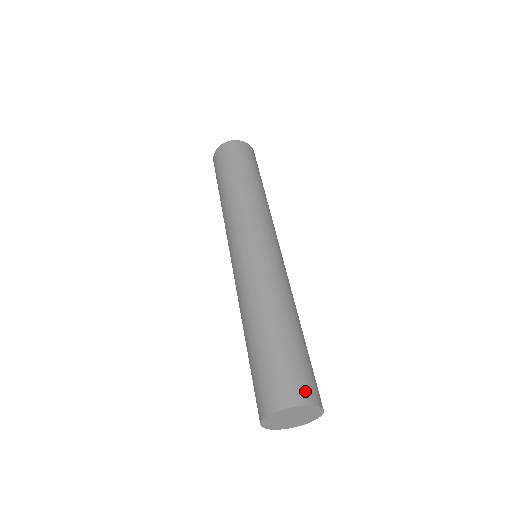
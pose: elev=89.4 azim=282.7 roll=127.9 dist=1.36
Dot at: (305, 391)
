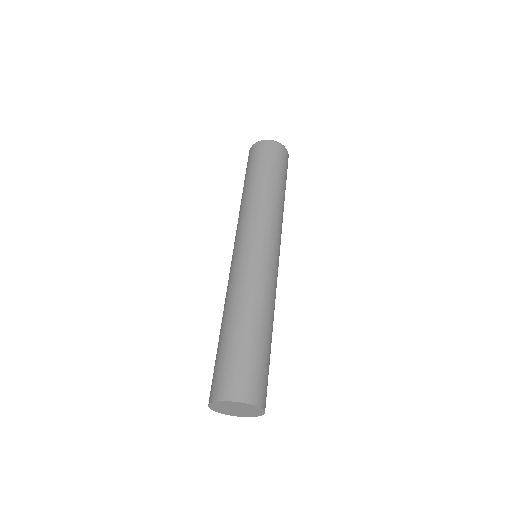
Dot at: (259, 393)
